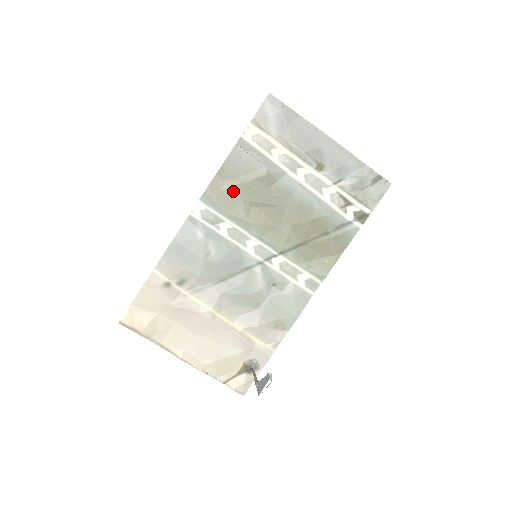
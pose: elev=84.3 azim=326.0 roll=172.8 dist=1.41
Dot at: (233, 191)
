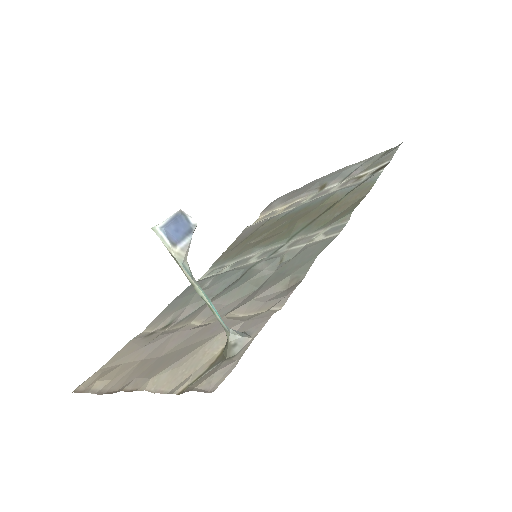
Dot at: (239, 246)
